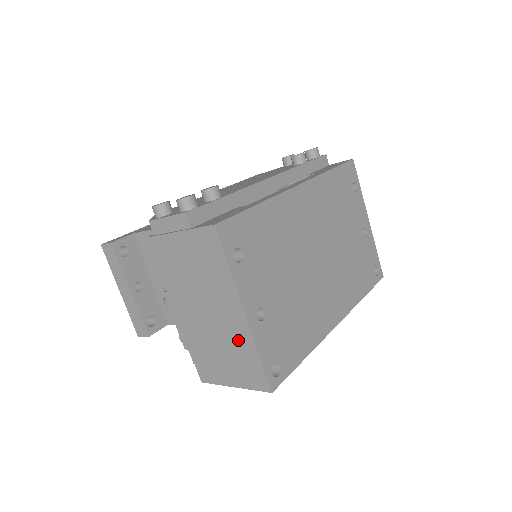
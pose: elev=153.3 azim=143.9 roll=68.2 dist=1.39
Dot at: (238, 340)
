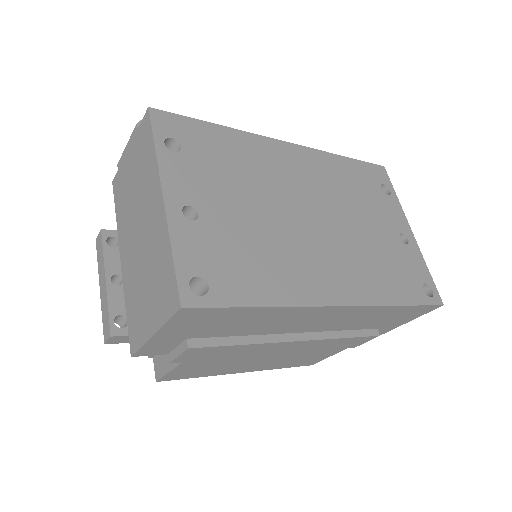
Dot at: (157, 246)
